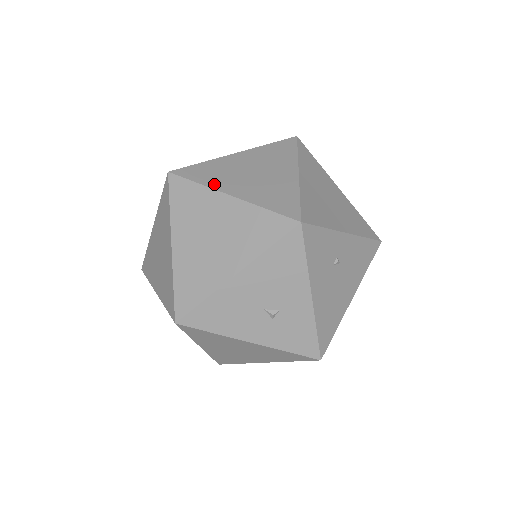
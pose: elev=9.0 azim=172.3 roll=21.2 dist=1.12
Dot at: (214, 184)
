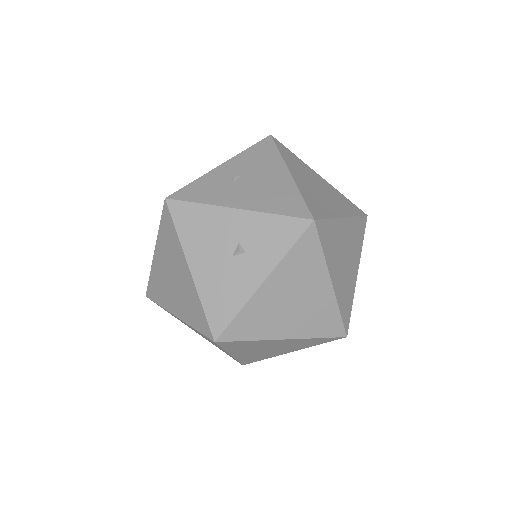
Dot at: occluded
